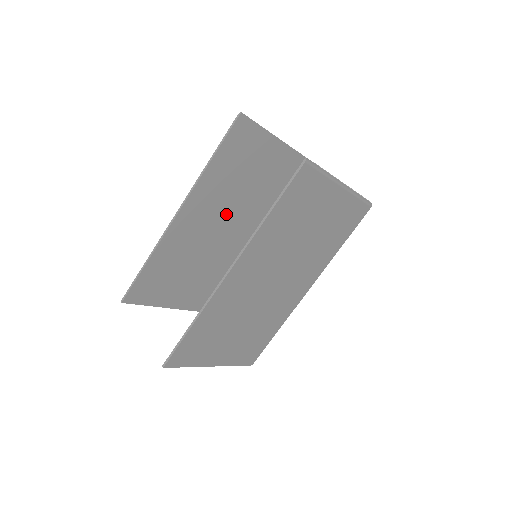
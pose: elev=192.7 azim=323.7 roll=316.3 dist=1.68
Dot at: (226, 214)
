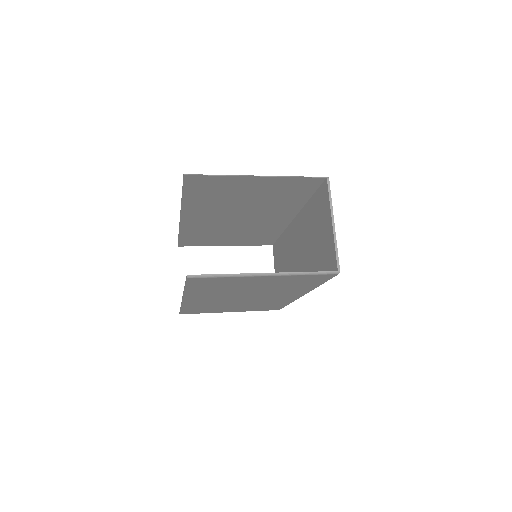
Dot at: (234, 213)
